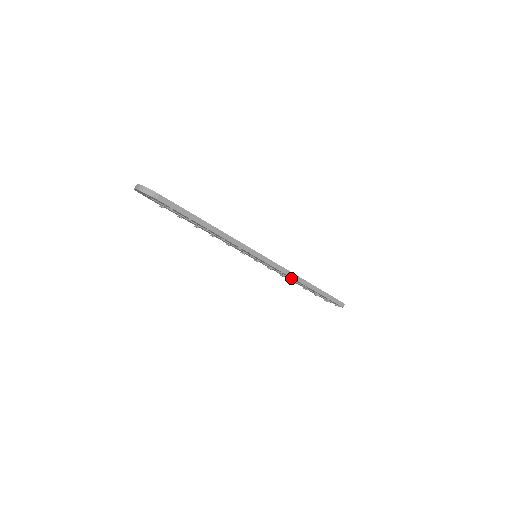
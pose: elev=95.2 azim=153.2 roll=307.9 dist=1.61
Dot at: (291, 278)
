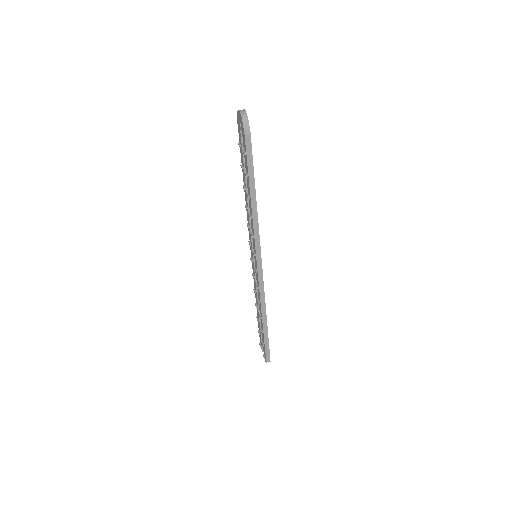
Dot at: (259, 299)
